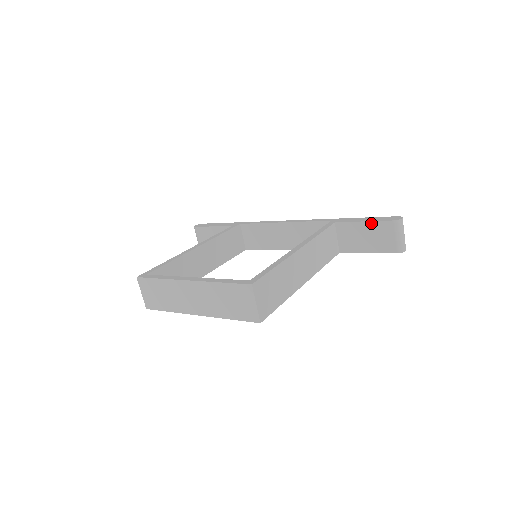
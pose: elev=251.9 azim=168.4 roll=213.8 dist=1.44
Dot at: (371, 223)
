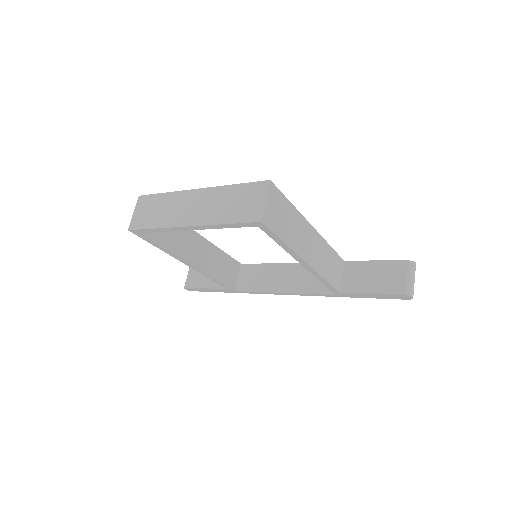
Dot at: (383, 262)
